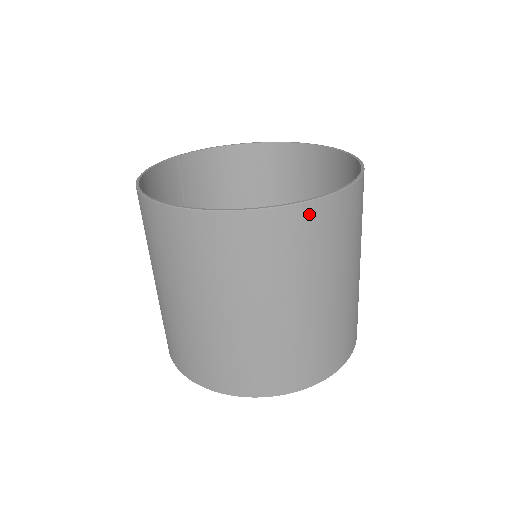
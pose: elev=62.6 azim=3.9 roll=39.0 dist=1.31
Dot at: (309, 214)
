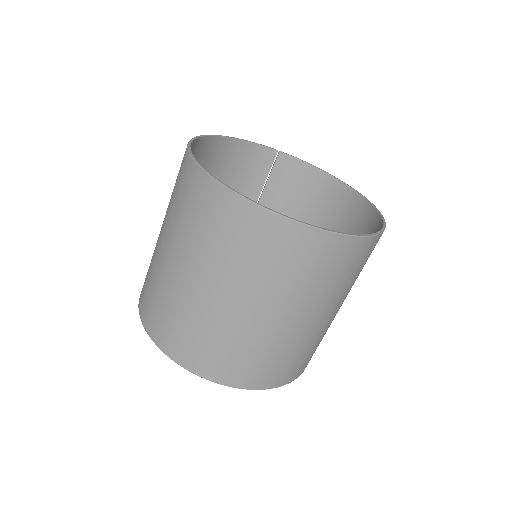
Dot at: (249, 214)
